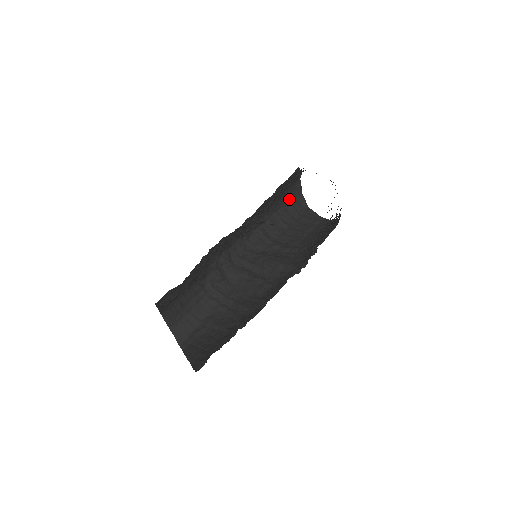
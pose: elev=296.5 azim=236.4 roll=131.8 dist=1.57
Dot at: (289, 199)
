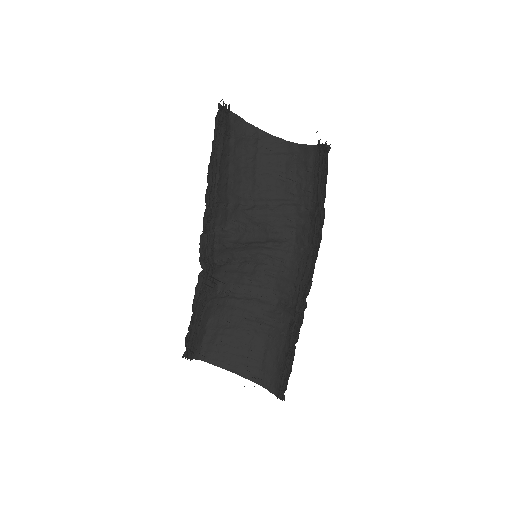
Dot at: occluded
